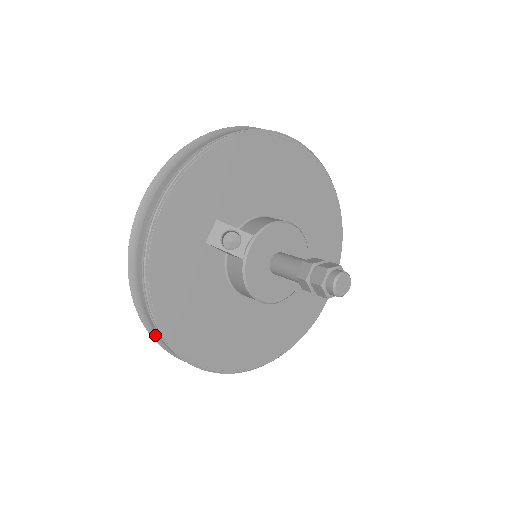
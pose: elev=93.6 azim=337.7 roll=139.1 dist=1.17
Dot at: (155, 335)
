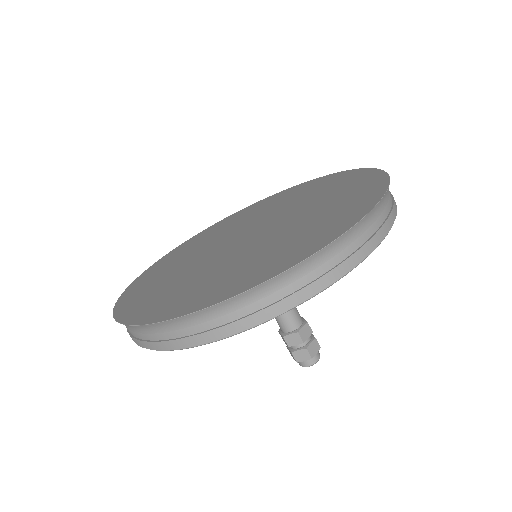
Dot at: occluded
